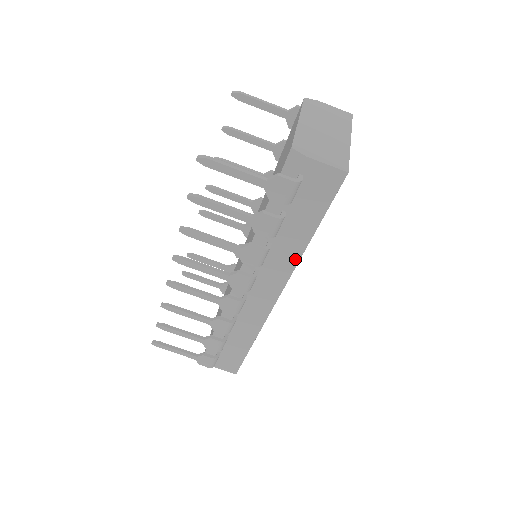
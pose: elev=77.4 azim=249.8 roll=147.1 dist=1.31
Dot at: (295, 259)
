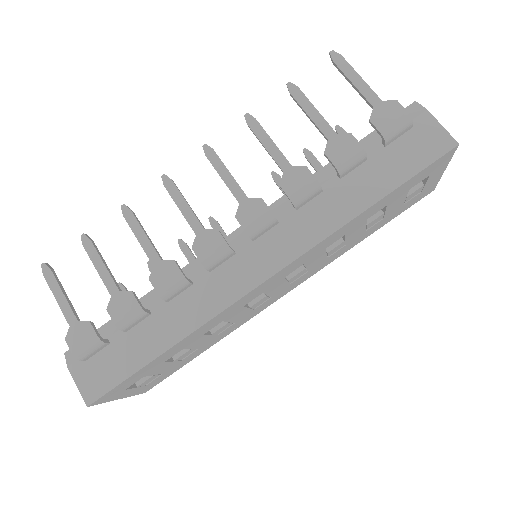
Dot at: (334, 226)
